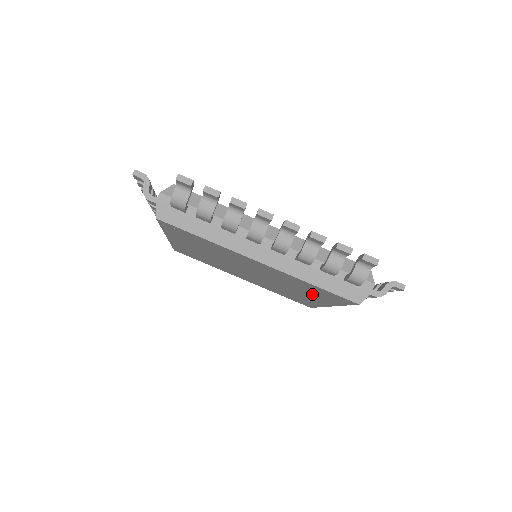
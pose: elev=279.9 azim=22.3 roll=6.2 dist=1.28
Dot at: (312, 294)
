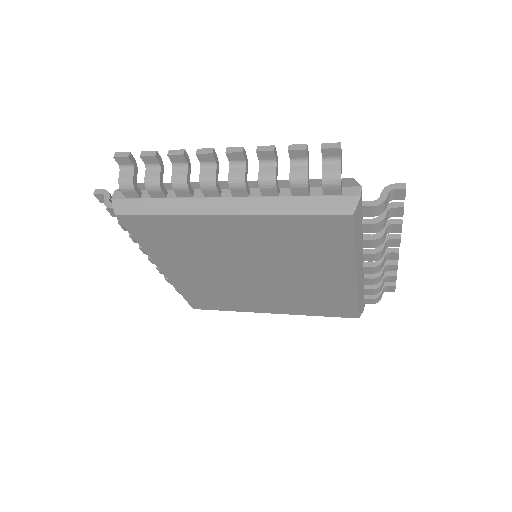
Dot at: (318, 256)
